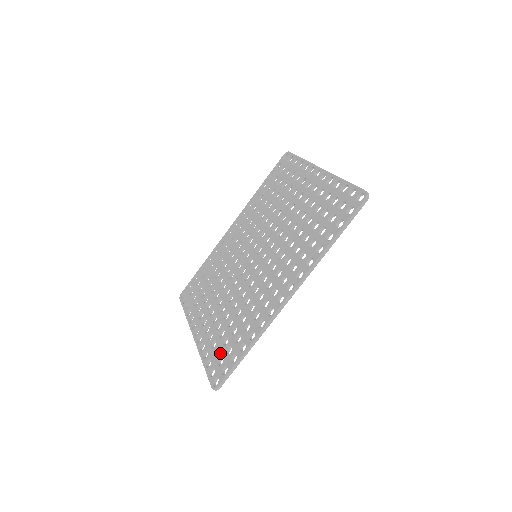
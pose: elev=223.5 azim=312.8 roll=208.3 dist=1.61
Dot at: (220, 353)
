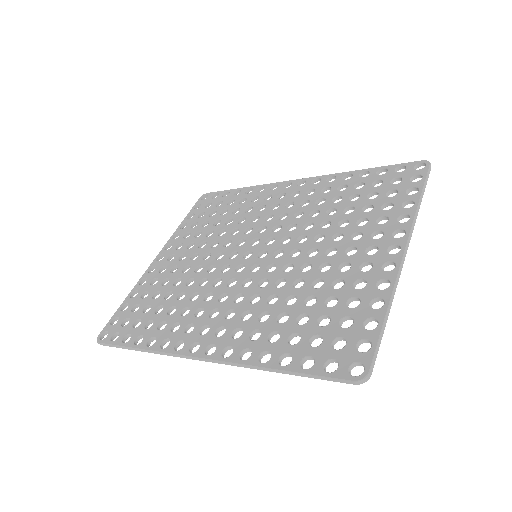
Dot at: (134, 313)
